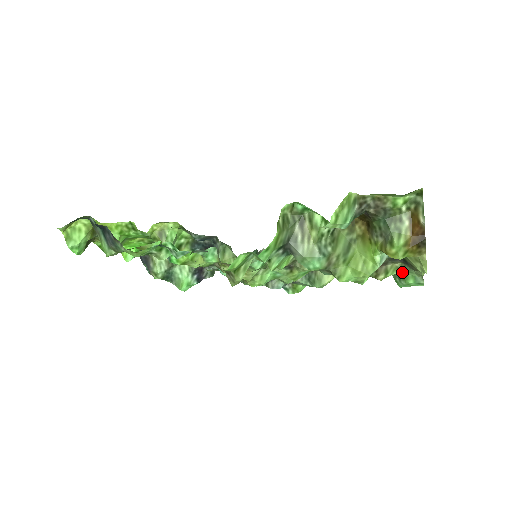
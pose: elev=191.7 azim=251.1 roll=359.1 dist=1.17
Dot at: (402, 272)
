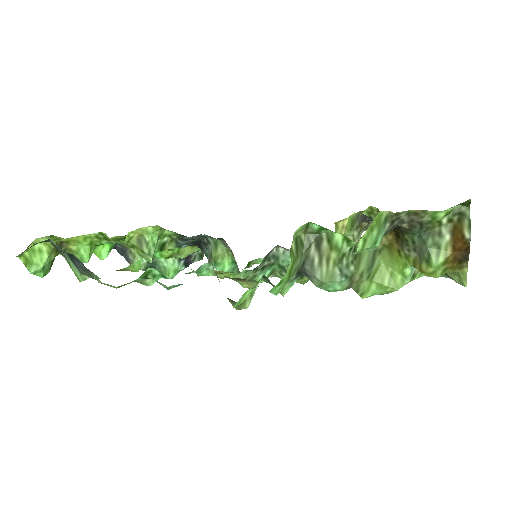
Dot at: occluded
